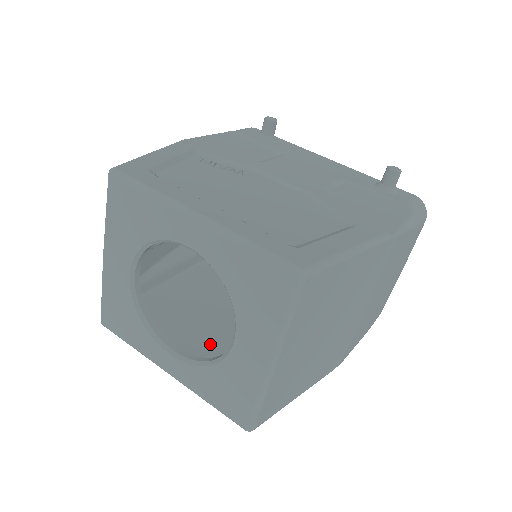
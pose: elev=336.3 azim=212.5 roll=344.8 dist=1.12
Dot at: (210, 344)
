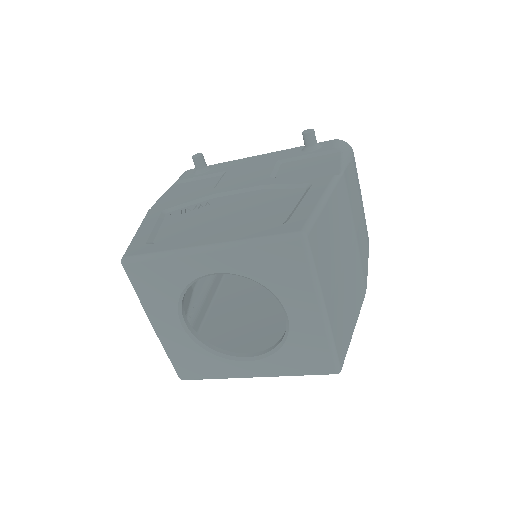
Dot at: (268, 339)
